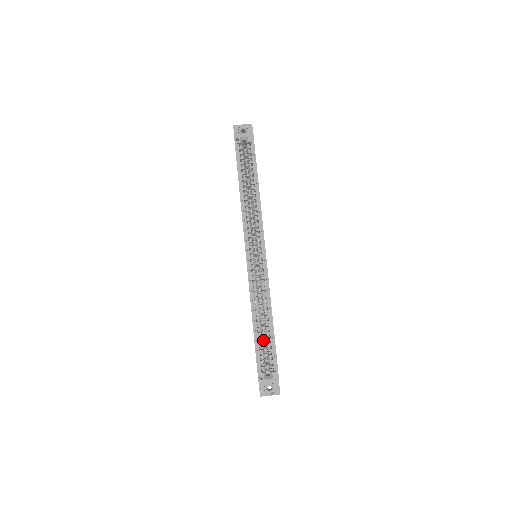
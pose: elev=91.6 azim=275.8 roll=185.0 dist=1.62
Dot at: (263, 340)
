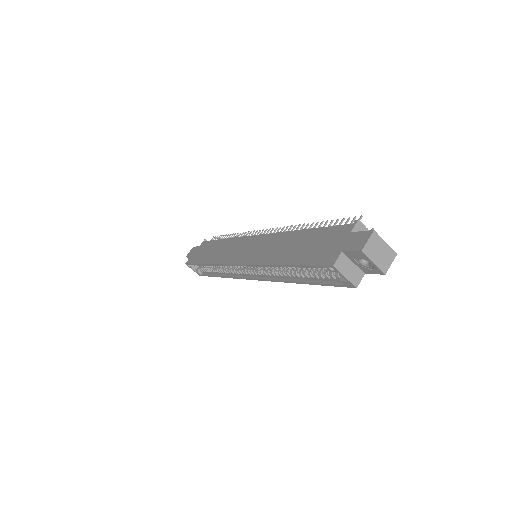
Dot at: occluded
